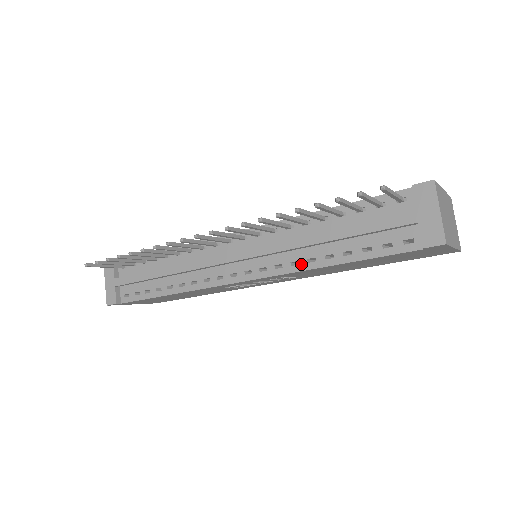
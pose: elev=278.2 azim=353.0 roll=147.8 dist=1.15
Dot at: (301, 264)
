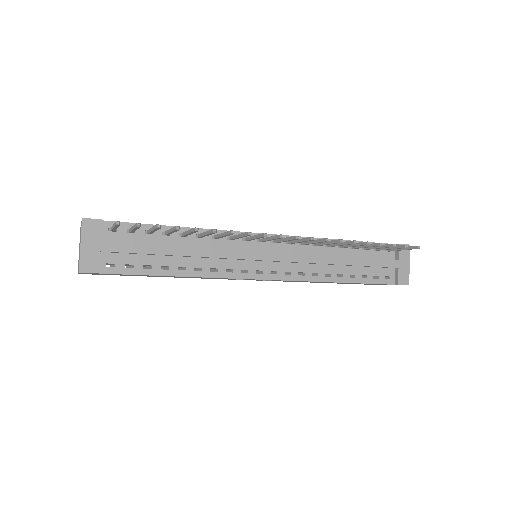
Dot at: (320, 276)
